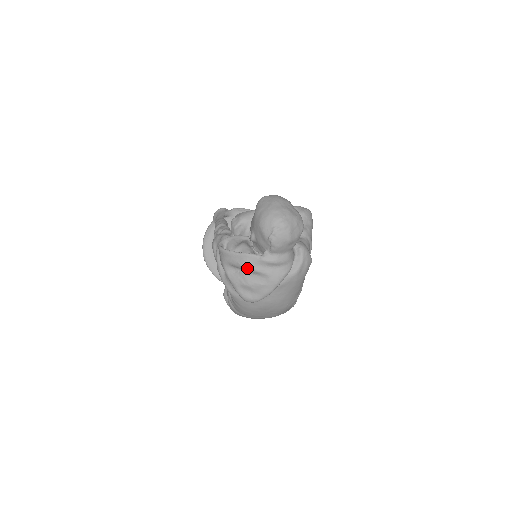
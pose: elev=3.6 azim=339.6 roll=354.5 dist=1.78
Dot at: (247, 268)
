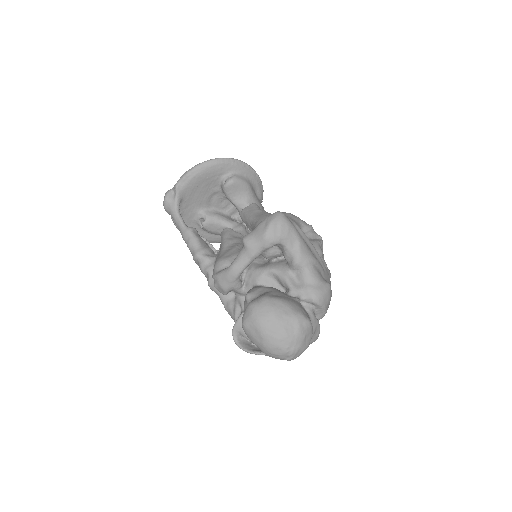
Dot at: occluded
